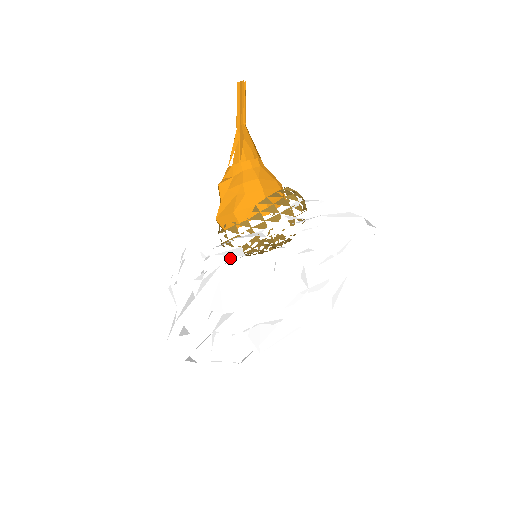
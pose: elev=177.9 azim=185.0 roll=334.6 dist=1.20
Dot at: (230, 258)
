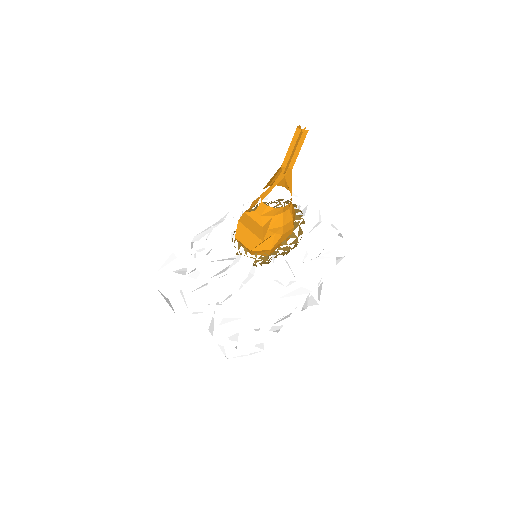
Dot at: occluded
